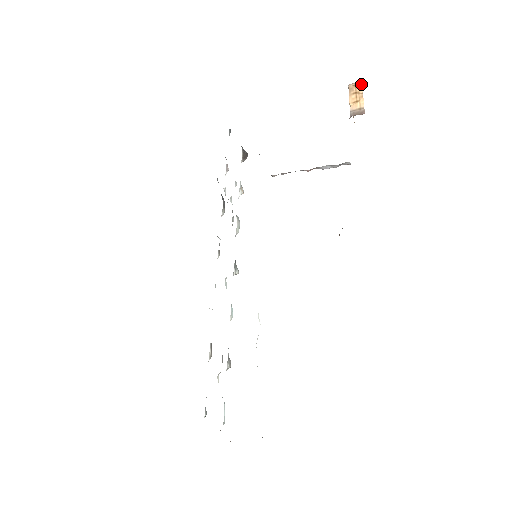
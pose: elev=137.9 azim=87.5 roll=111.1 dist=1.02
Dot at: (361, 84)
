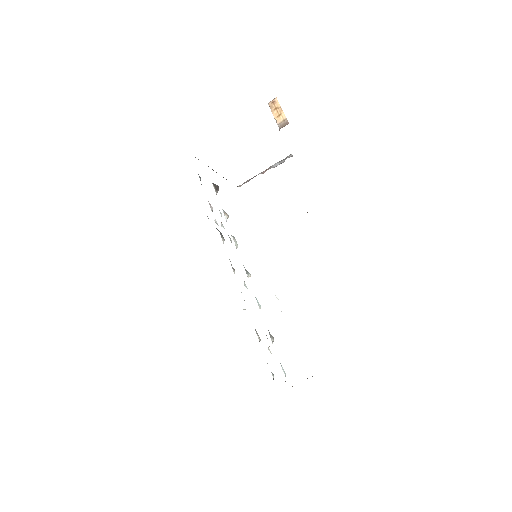
Dot at: (277, 100)
